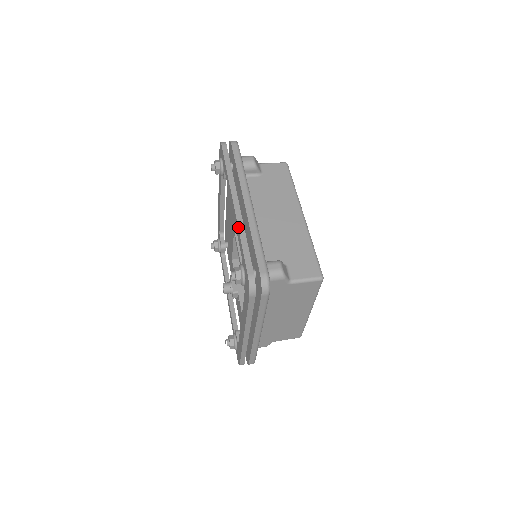
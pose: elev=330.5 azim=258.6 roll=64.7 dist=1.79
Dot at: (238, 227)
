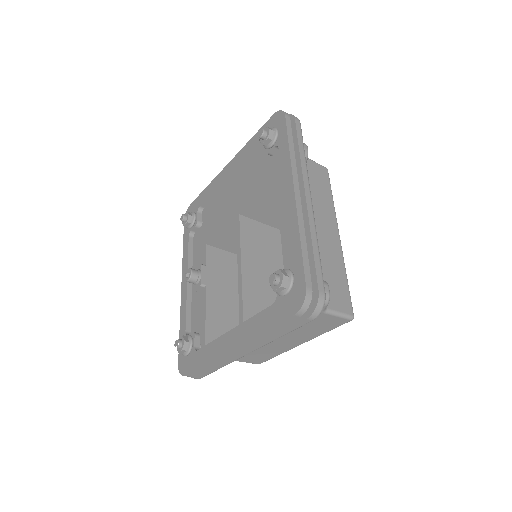
Dot at: (298, 222)
